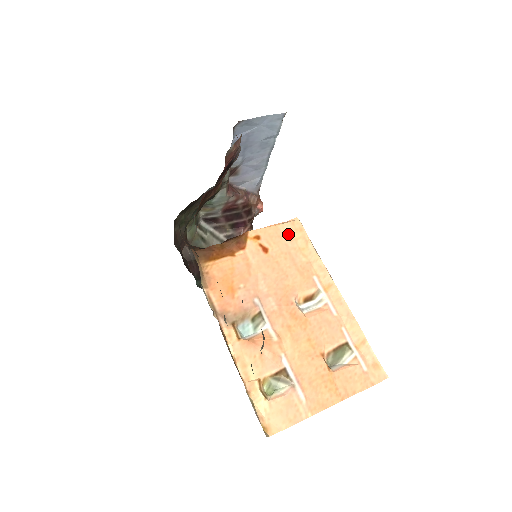
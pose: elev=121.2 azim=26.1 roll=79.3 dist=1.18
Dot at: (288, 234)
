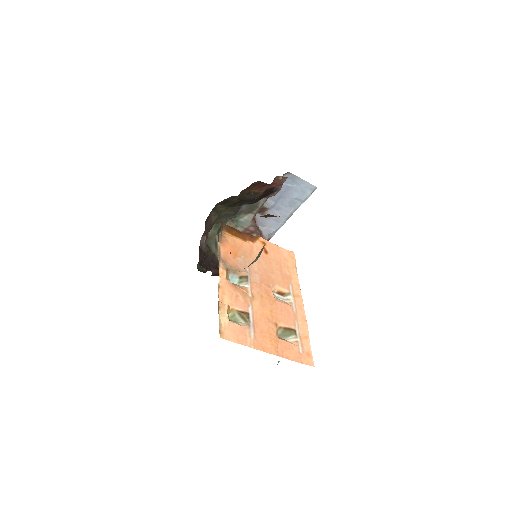
Dot at: (284, 255)
